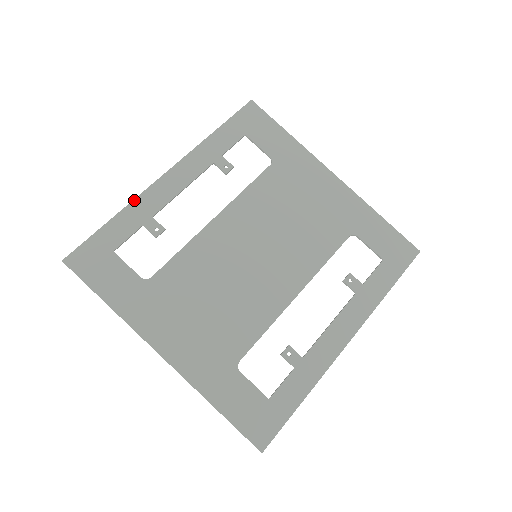
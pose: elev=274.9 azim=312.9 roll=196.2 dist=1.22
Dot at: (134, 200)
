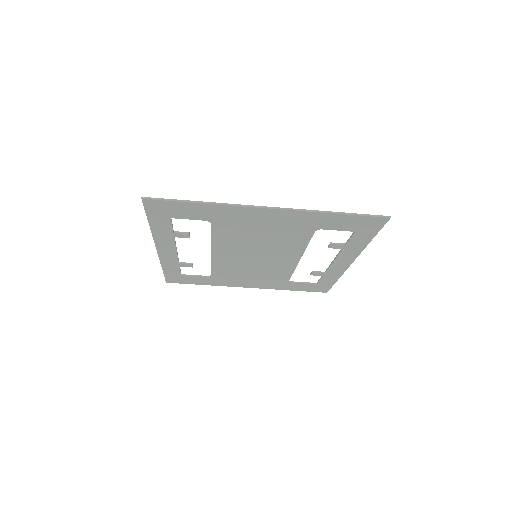
Dot at: (160, 262)
